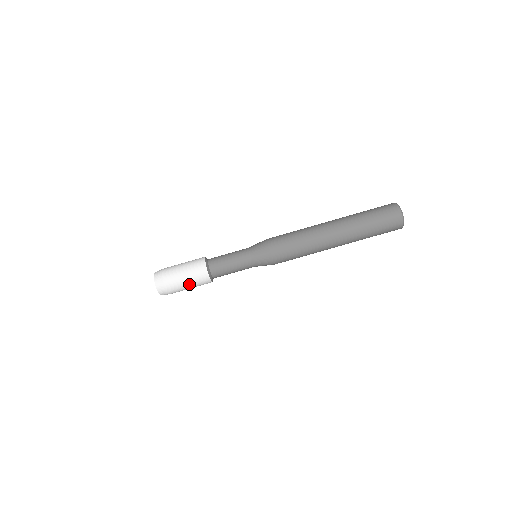
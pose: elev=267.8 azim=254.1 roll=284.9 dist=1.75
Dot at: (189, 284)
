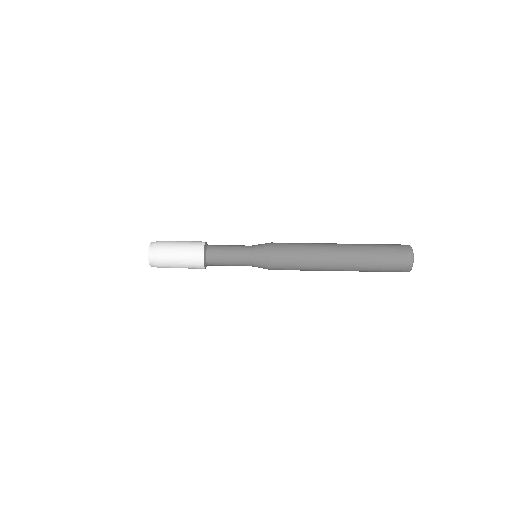
Dot at: (182, 264)
